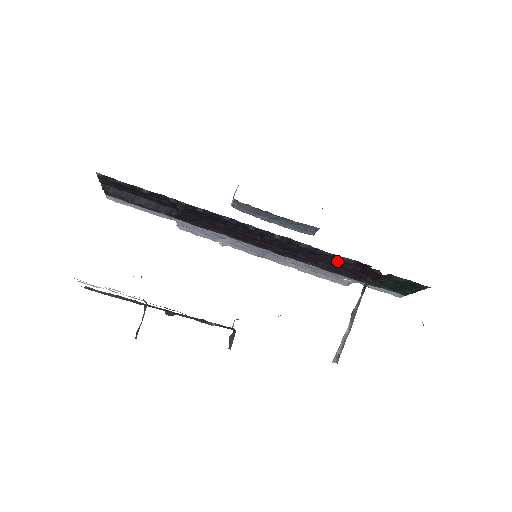
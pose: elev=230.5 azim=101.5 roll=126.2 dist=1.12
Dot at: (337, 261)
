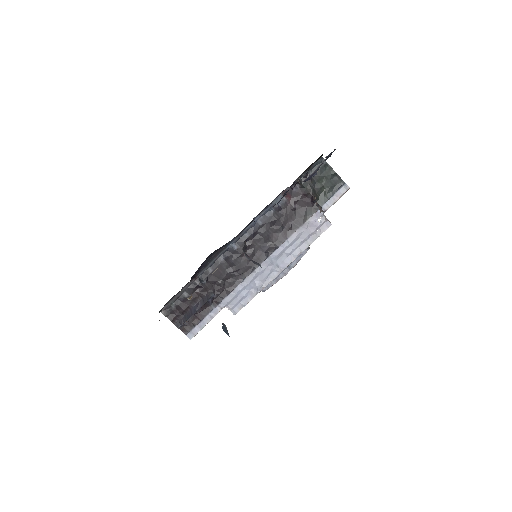
Dot at: (284, 210)
